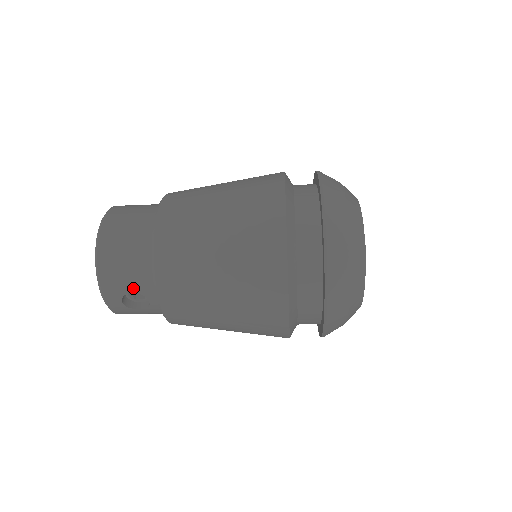
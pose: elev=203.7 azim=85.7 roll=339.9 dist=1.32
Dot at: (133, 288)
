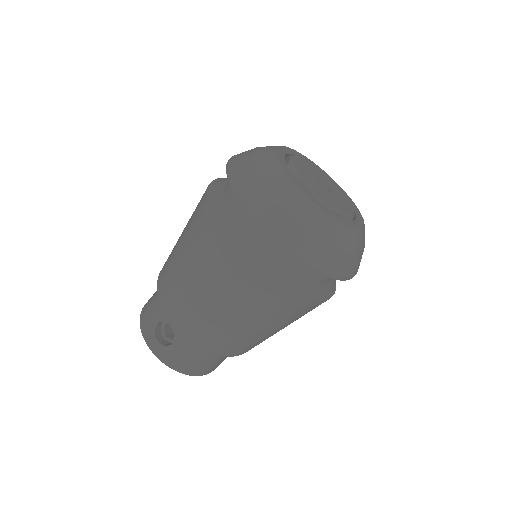
Dot at: (157, 319)
